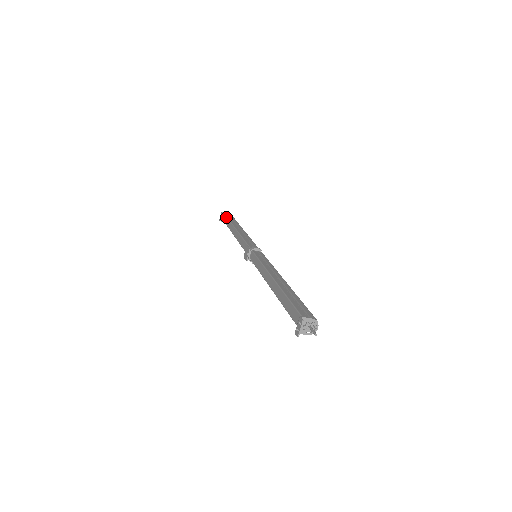
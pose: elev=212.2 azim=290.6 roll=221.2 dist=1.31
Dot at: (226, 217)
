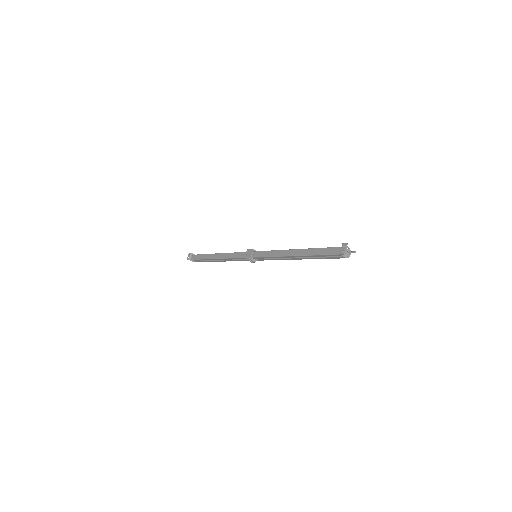
Dot at: (197, 254)
